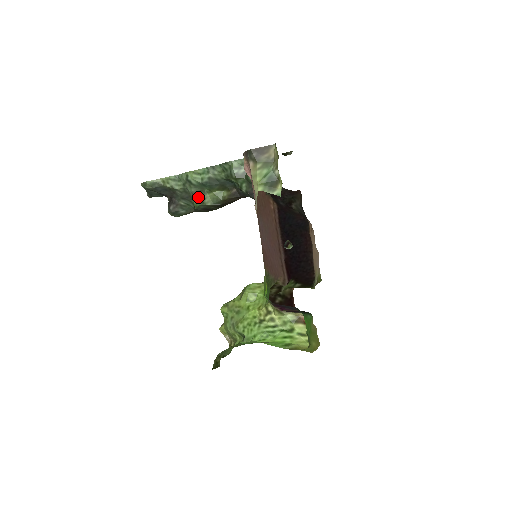
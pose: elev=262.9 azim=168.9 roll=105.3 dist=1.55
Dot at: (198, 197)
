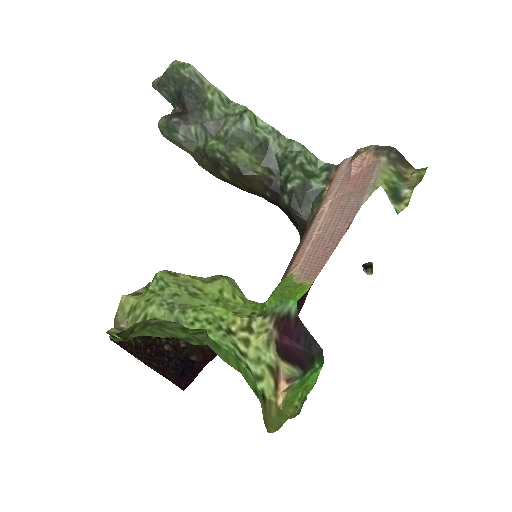
Dot at: (230, 141)
